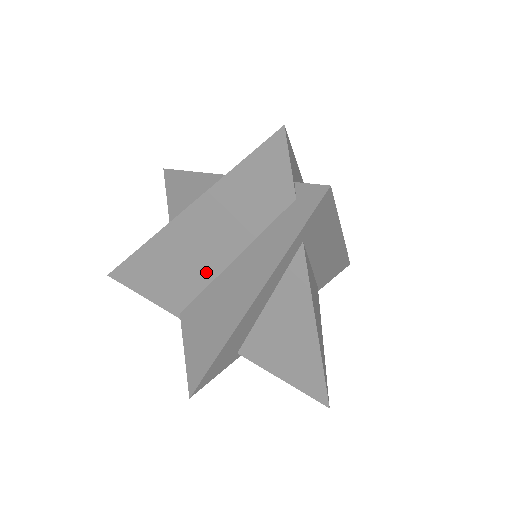
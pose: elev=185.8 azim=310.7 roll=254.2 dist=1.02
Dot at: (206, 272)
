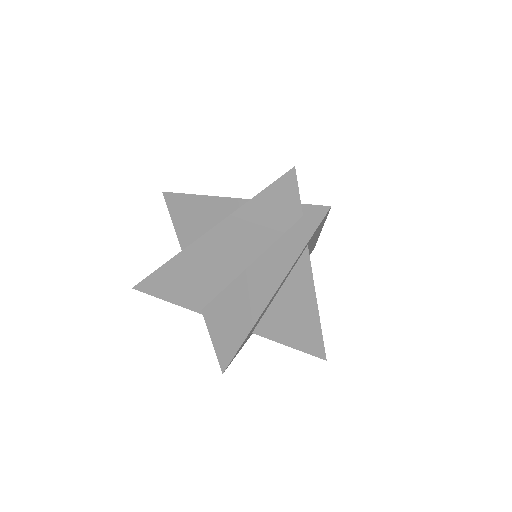
Dot at: (227, 275)
